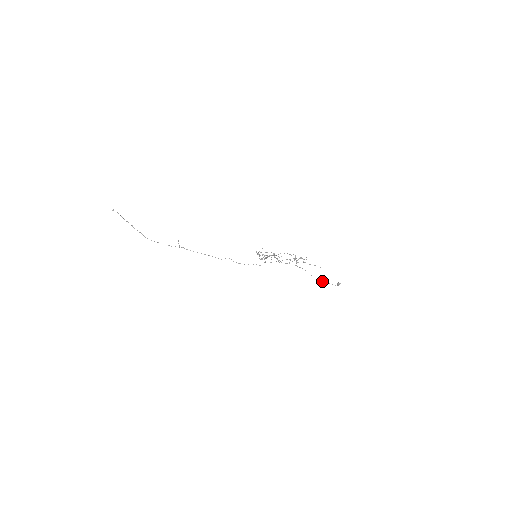
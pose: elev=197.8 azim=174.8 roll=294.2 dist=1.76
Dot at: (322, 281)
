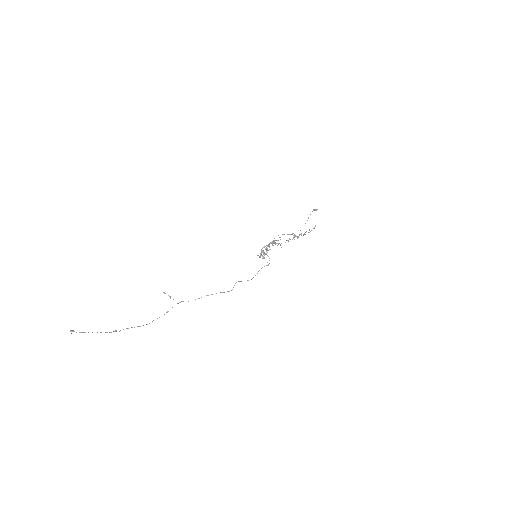
Dot at: occluded
